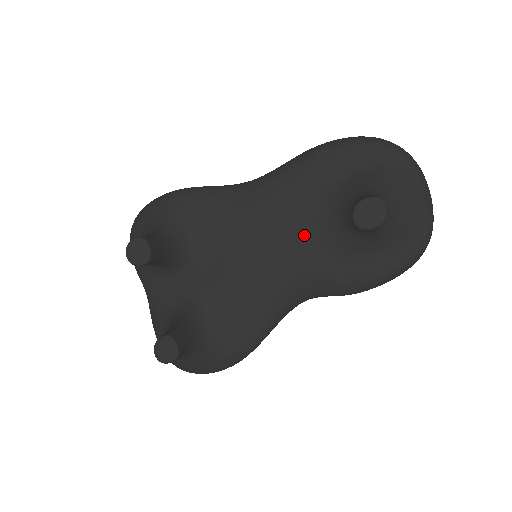
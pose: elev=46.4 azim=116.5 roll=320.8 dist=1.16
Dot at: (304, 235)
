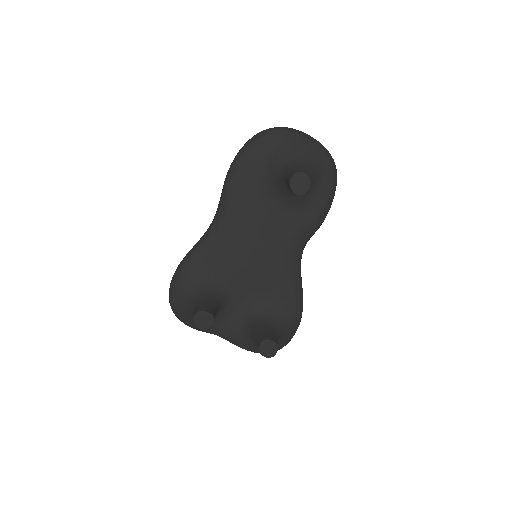
Dot at: (271, 221)
